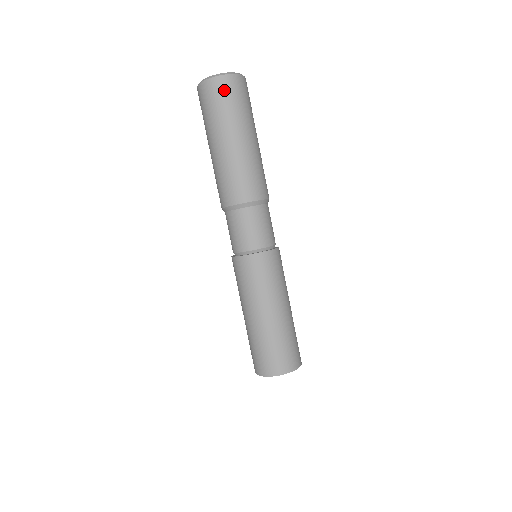
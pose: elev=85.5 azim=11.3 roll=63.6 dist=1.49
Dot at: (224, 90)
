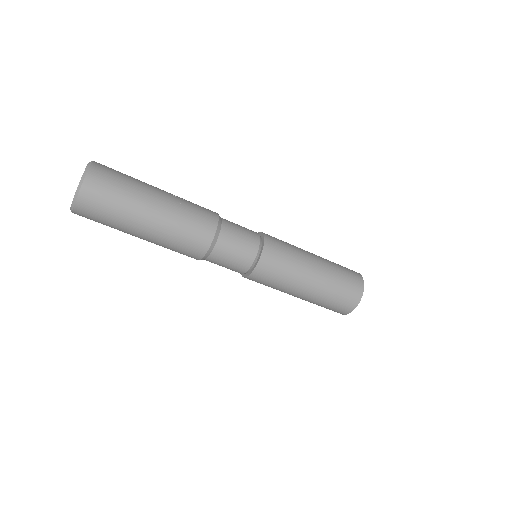
Dot at: (90, 214)
